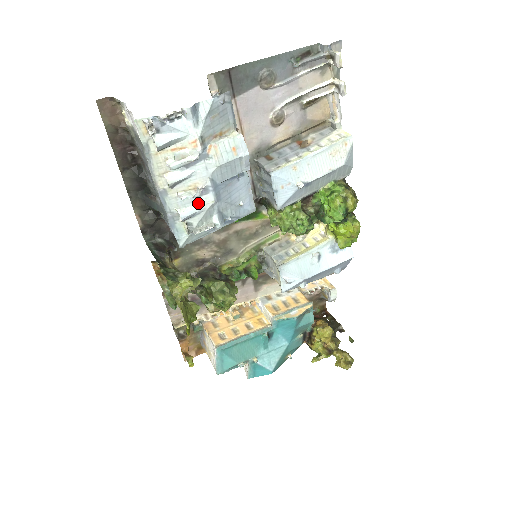
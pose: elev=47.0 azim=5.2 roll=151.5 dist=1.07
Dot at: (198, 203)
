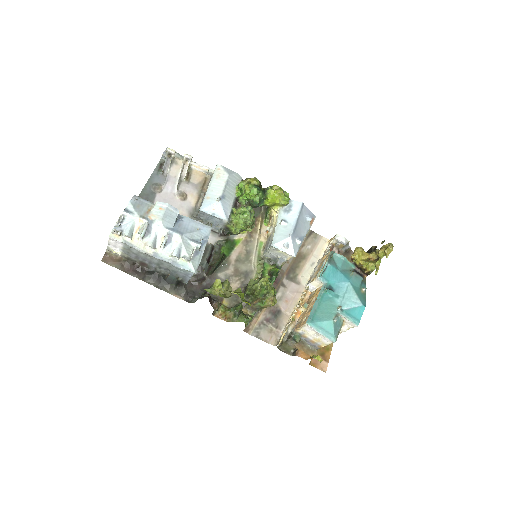
Dot at: (175, 244)
